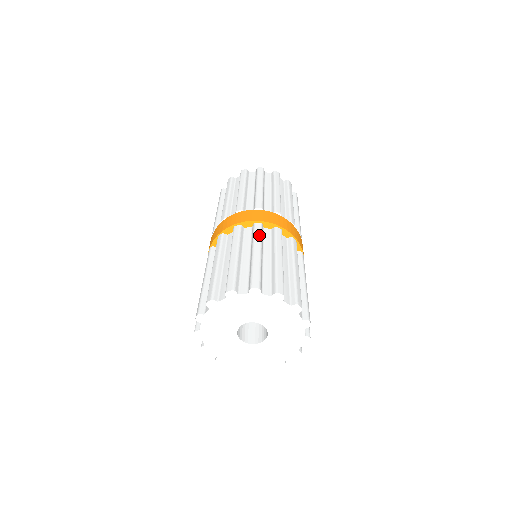
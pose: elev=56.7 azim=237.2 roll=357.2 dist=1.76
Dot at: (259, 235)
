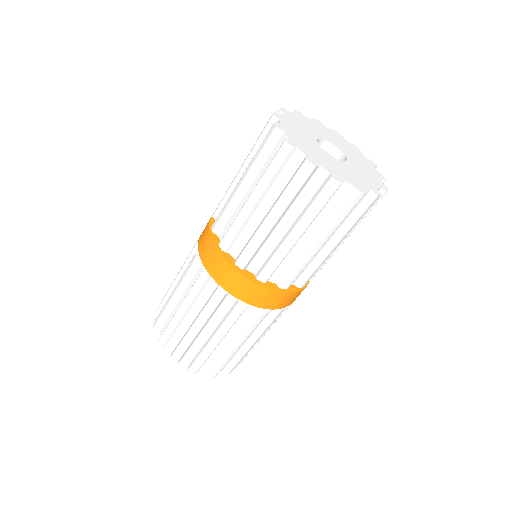
Dot at: occluded
